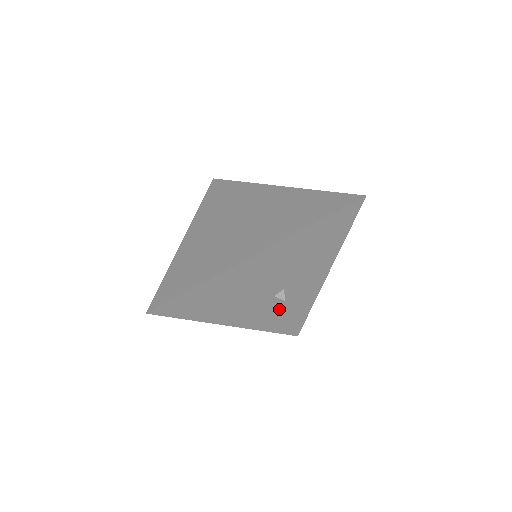
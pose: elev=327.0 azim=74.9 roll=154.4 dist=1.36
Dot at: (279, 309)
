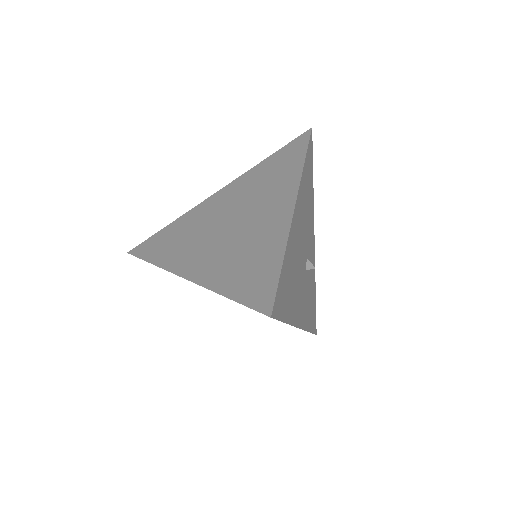
Dot at: (308, 292)
